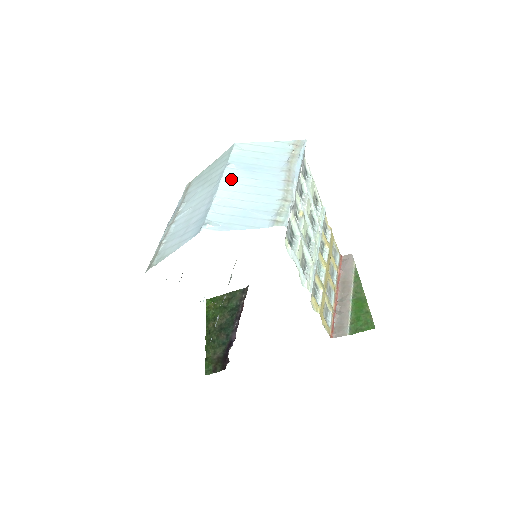
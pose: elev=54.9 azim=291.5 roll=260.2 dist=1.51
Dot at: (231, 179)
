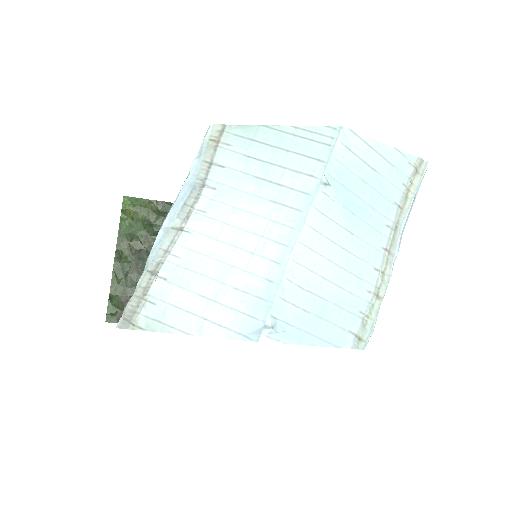
Dot at: (321, 223)
